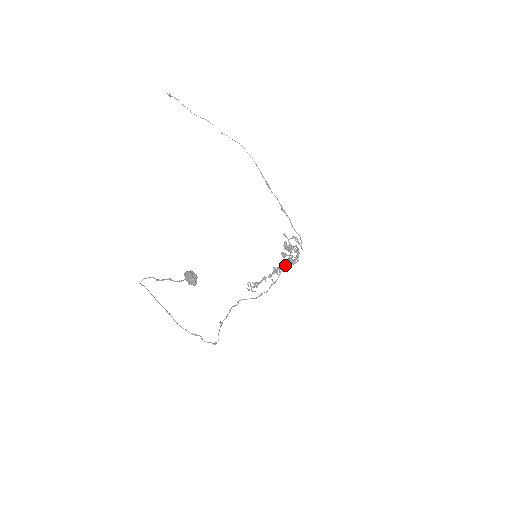
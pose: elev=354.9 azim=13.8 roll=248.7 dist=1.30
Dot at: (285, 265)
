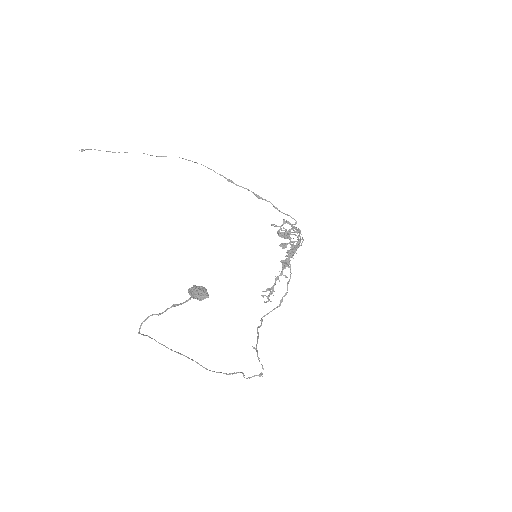
Dot at: (291, 254)
